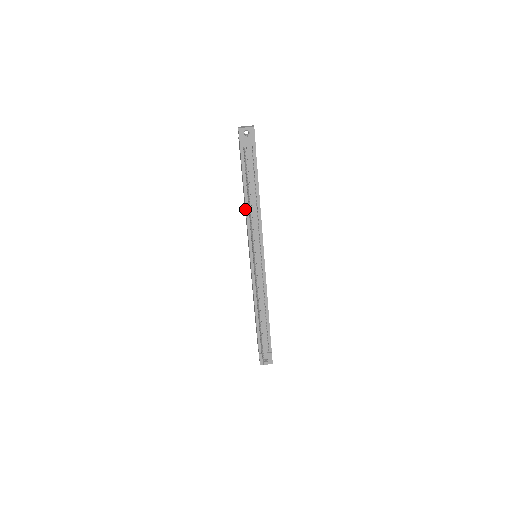
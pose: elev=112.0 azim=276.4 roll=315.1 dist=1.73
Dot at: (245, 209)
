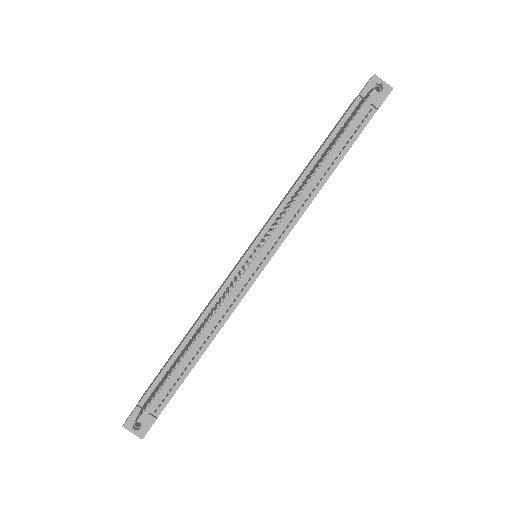
Dot at: occluded
